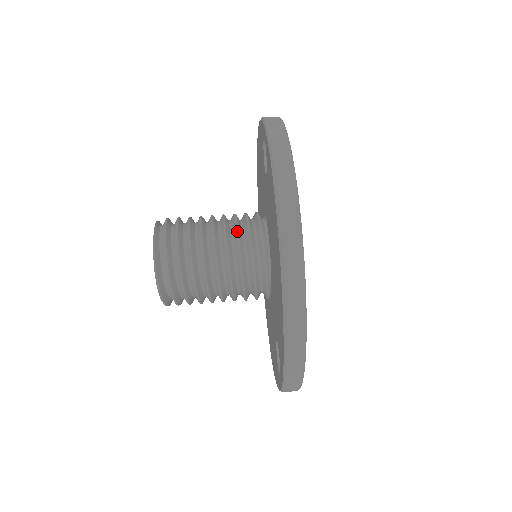
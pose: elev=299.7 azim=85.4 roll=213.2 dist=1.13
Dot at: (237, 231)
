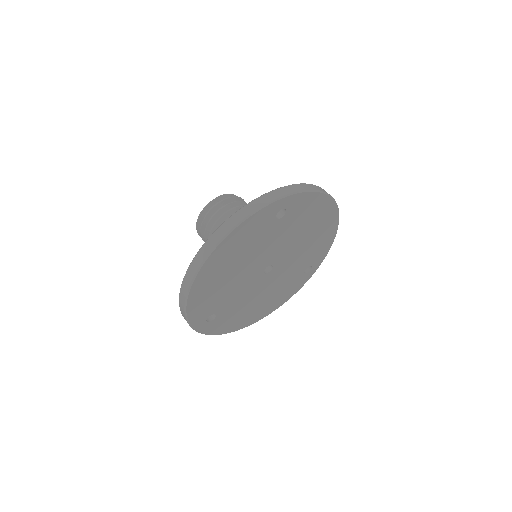
Dot at: occluded
